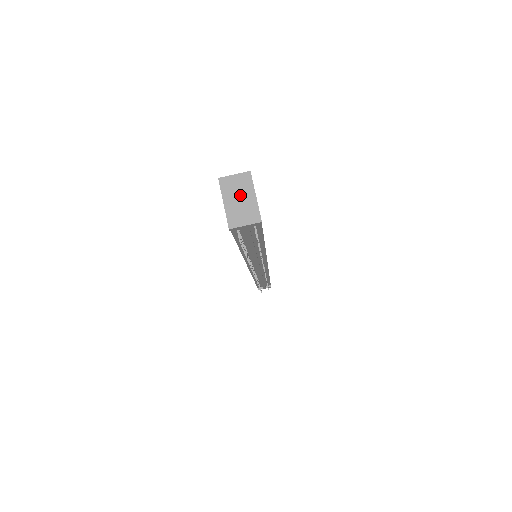
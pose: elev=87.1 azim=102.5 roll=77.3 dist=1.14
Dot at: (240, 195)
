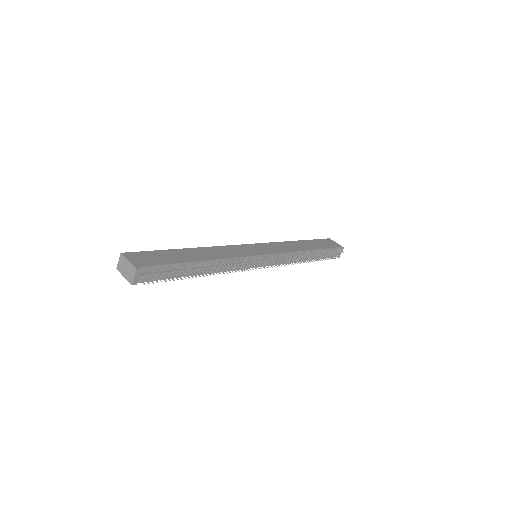
Dot at: (125, 267)
